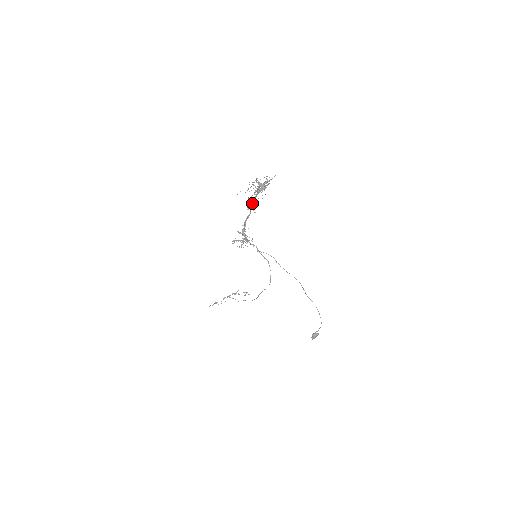
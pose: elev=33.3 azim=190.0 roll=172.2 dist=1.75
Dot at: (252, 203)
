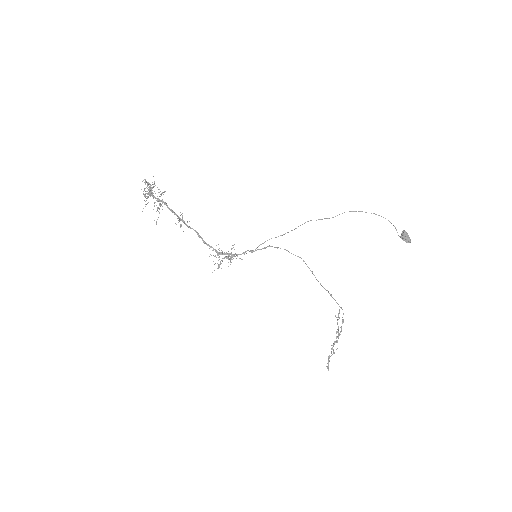
Dot at: (179, 219)
